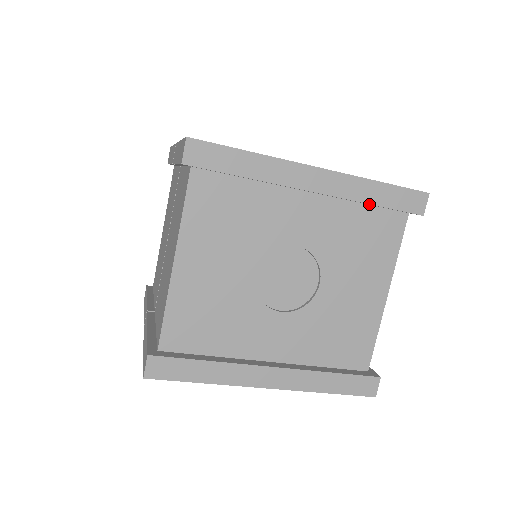
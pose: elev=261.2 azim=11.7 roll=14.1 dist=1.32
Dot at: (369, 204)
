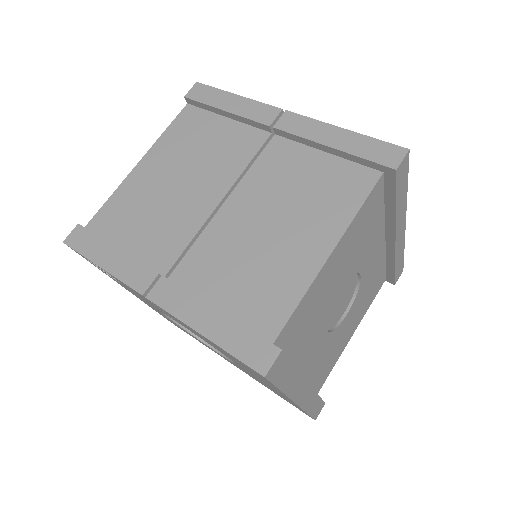
Dot at: (390, 263)
